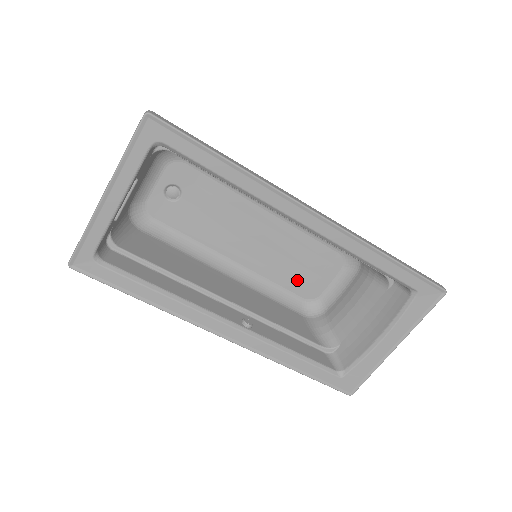
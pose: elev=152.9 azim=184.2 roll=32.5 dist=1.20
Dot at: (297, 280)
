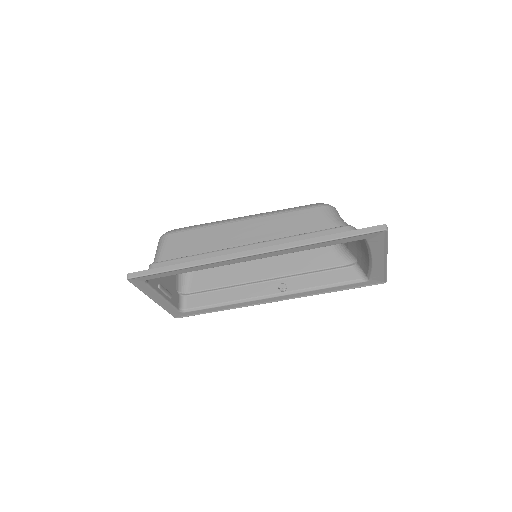
Dot at: occluded
